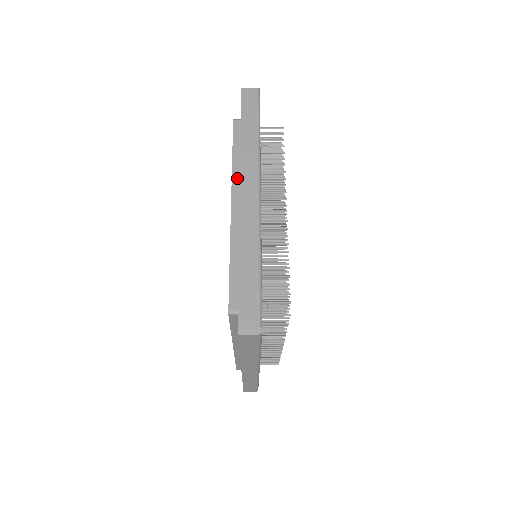
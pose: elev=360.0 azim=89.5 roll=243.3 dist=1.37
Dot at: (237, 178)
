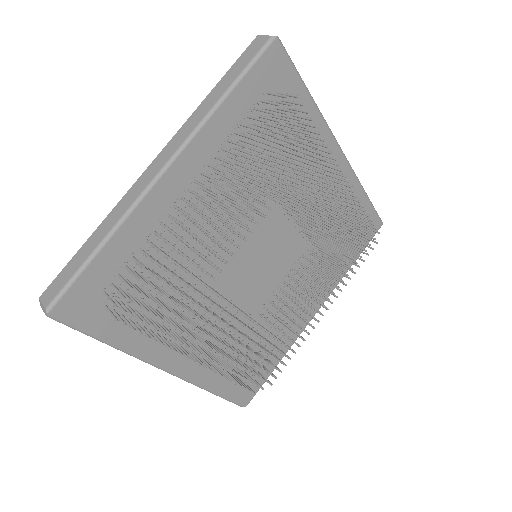
Dot at: occluded
